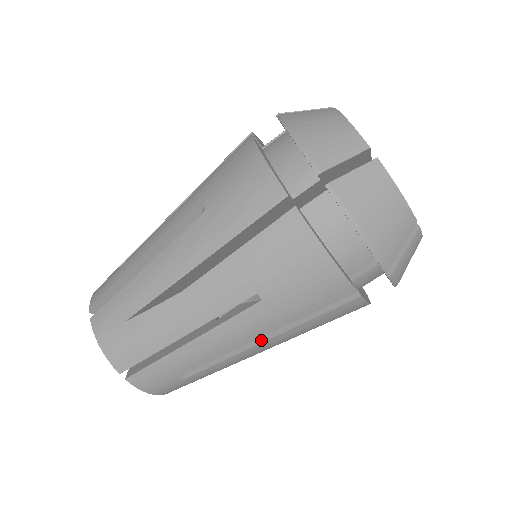
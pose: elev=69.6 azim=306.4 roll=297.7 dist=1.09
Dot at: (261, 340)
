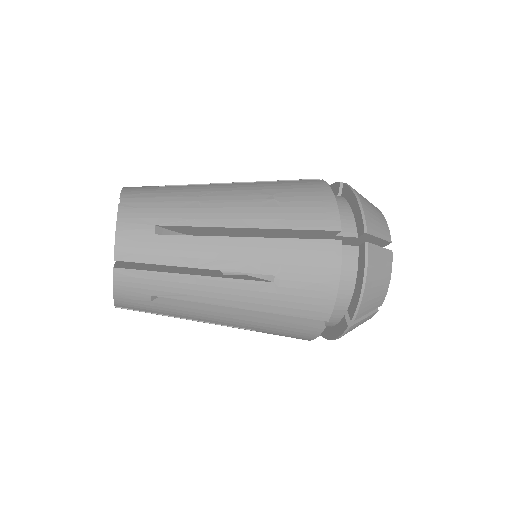
Dot at: occluded
